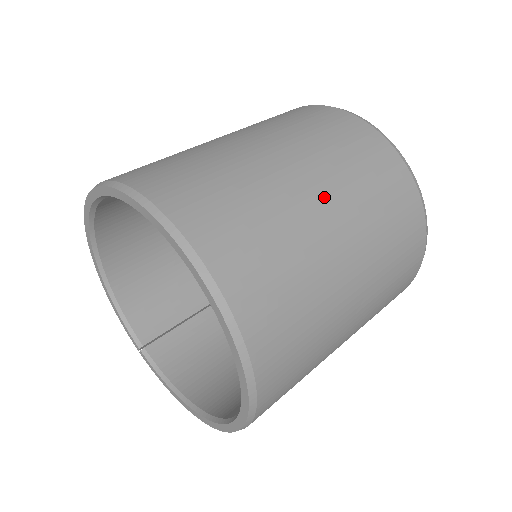
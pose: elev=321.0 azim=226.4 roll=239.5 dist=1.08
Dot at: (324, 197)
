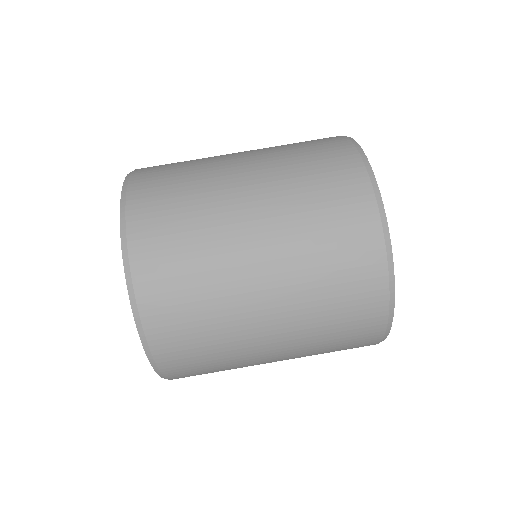
Dot at: (280, 360)
